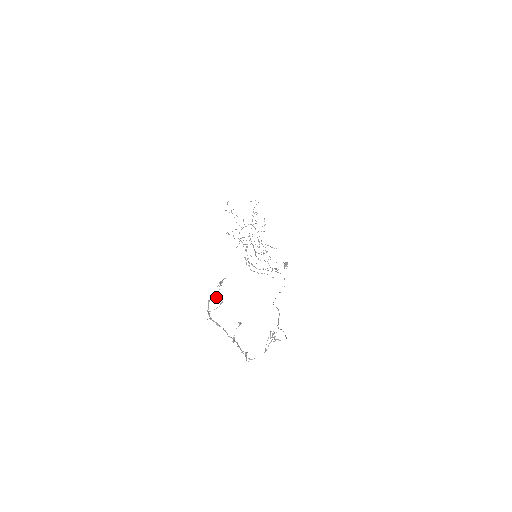
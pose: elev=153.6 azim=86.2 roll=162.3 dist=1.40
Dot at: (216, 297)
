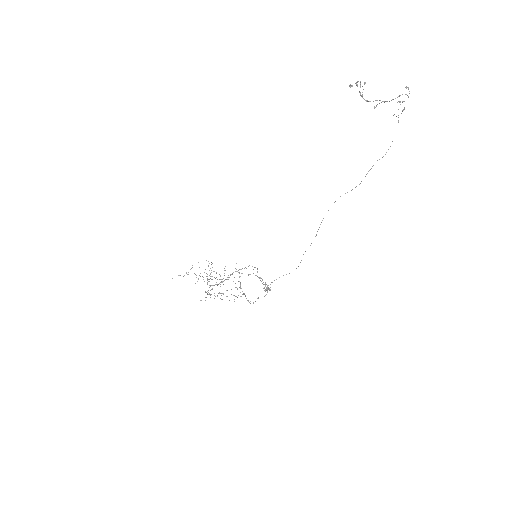
Dot at: (357, 85)
